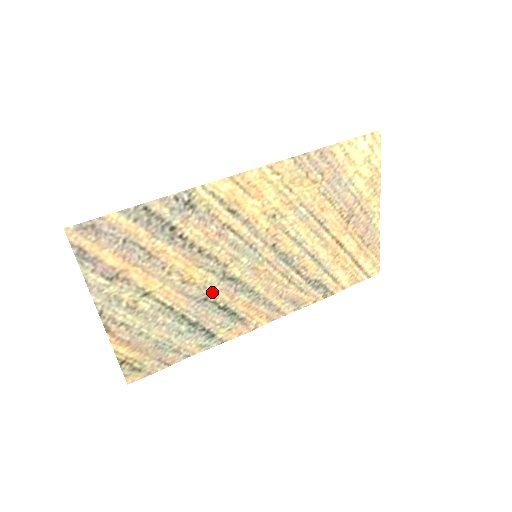
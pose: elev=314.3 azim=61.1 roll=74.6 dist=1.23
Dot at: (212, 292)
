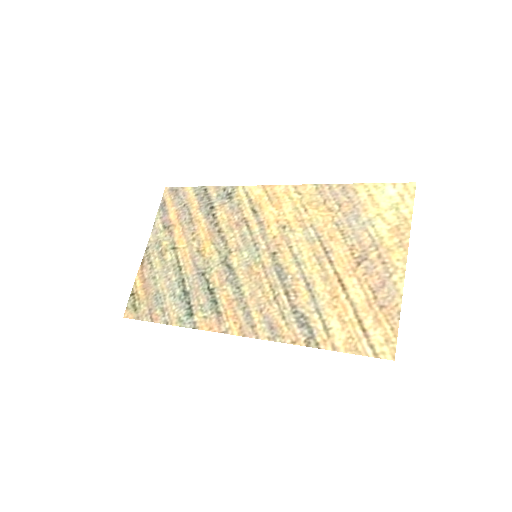
Dot at: (210, 270)
